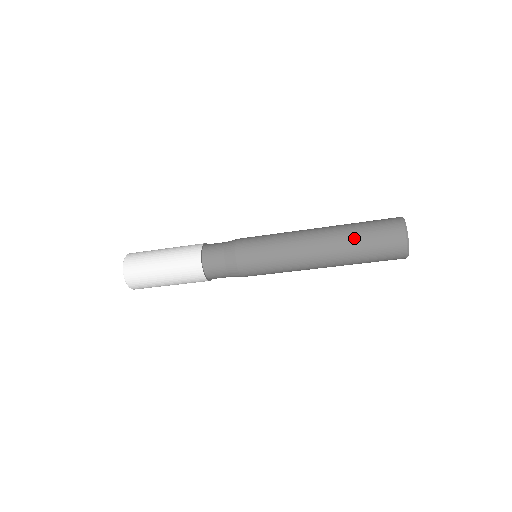
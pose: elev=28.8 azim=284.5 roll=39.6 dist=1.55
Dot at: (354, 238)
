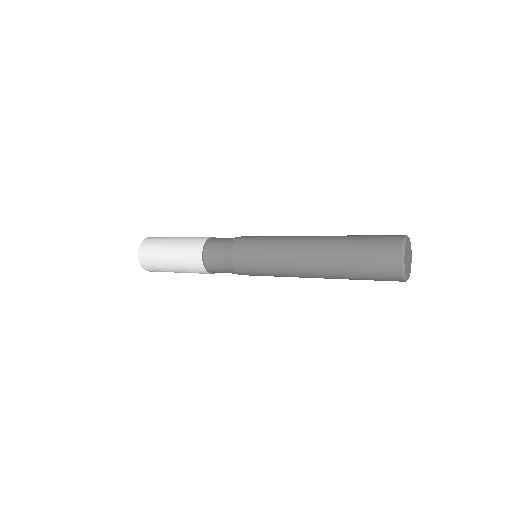
Dot at: (347, 248)
